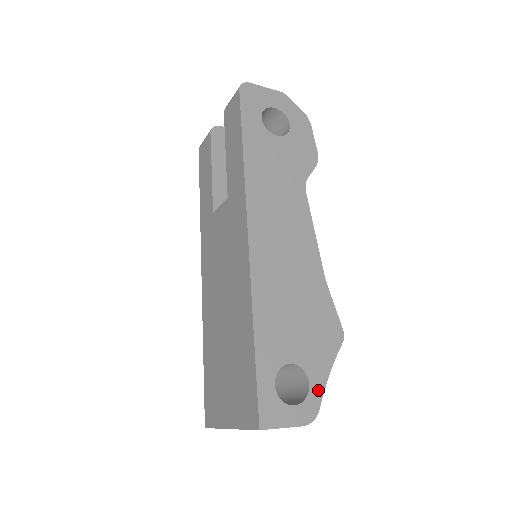
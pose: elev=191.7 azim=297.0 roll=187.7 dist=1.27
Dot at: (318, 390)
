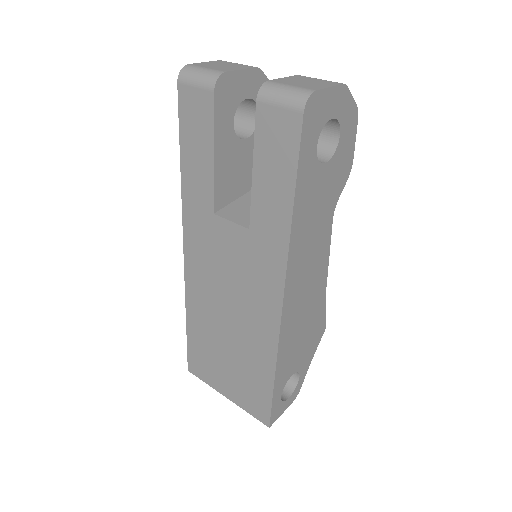
Dot at: (303, 377)
